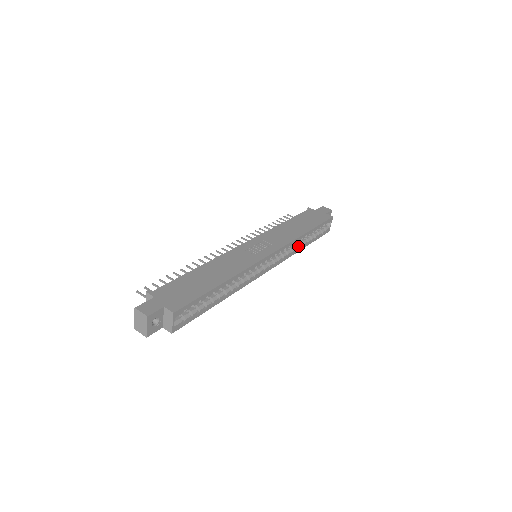
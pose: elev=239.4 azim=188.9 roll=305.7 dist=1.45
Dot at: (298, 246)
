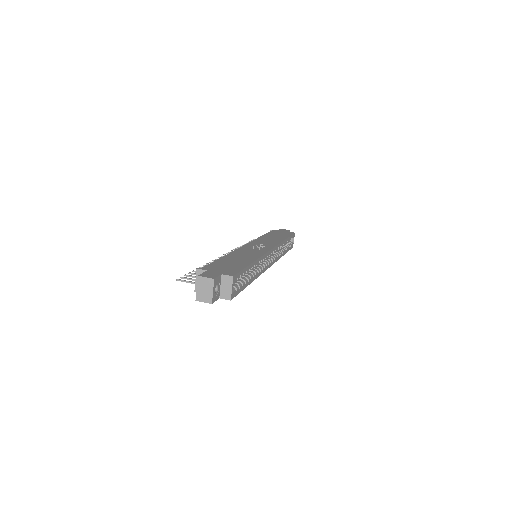
Dot at: (281, 252)
